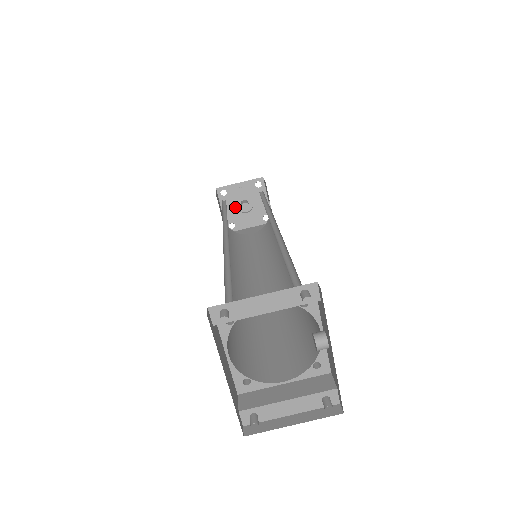
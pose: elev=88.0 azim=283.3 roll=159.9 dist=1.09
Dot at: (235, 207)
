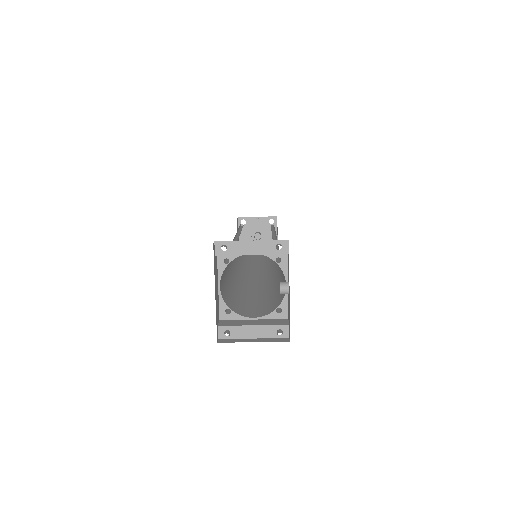
Dot at: (250, 235)
